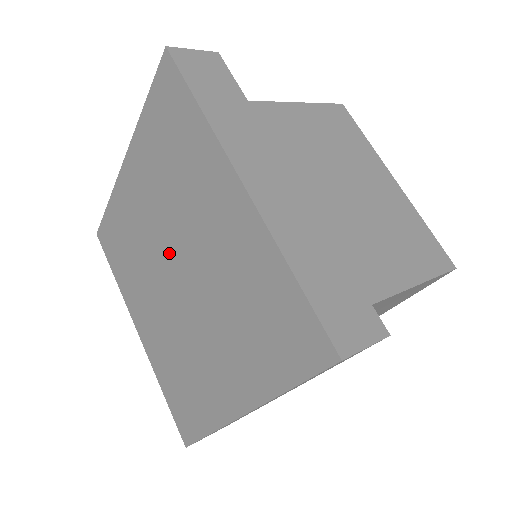
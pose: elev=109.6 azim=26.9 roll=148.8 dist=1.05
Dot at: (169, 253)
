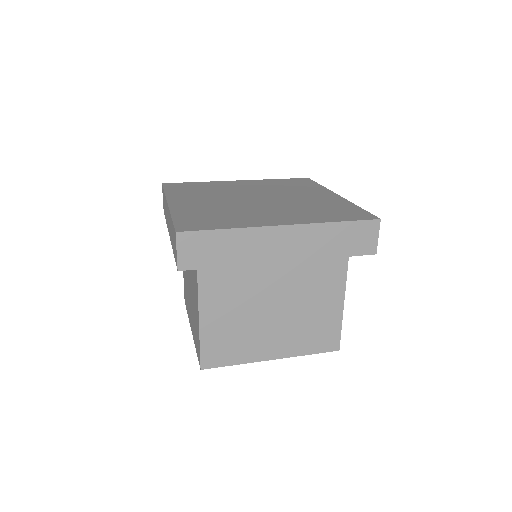
Dot at: (256, 195)
